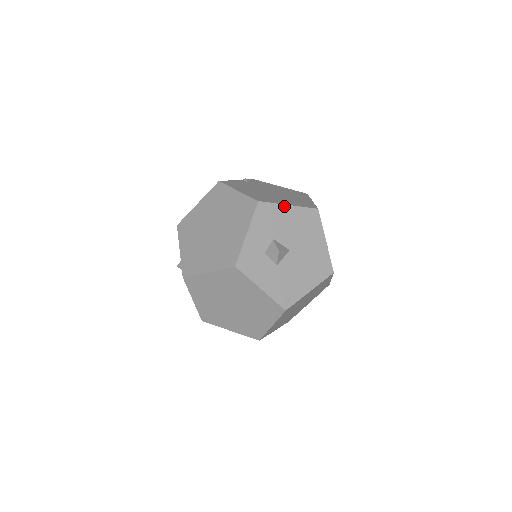
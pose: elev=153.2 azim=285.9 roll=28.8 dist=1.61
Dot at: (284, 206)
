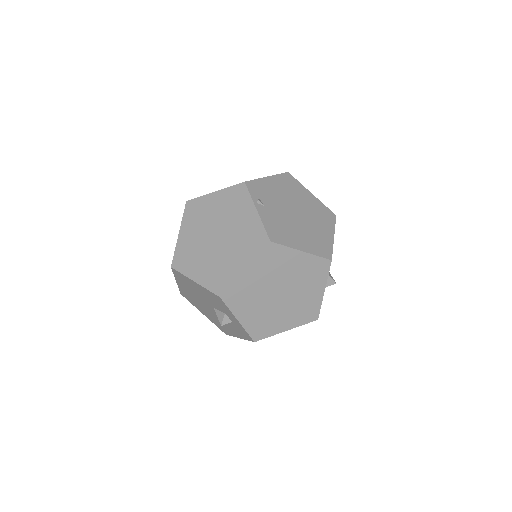
Dot at: (333, 242)
